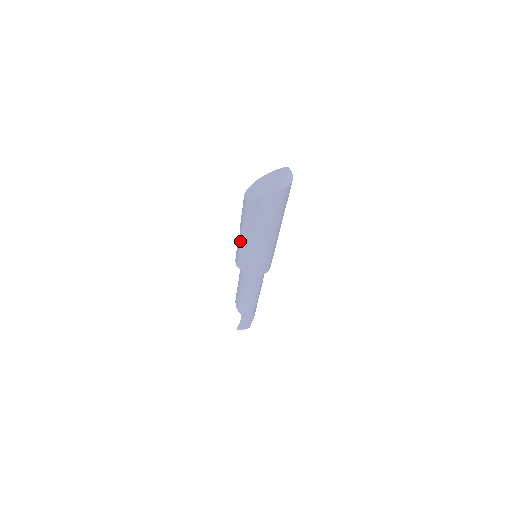
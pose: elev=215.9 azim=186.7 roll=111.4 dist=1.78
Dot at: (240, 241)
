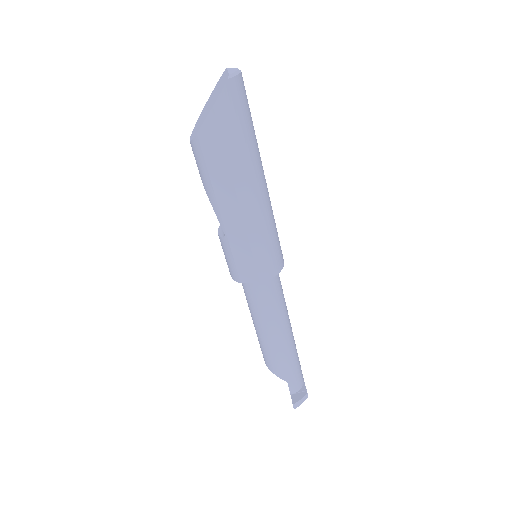
Dot at: (223, 227)
